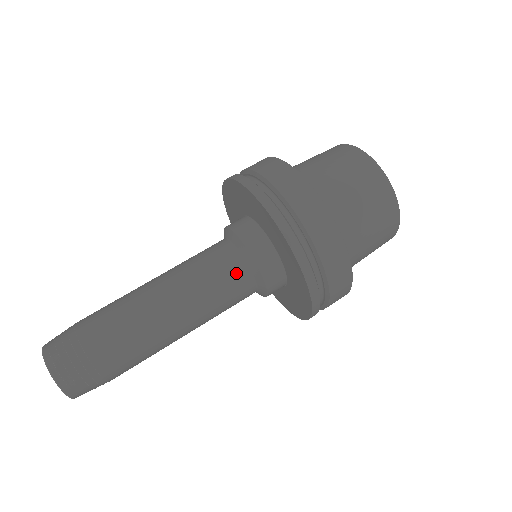
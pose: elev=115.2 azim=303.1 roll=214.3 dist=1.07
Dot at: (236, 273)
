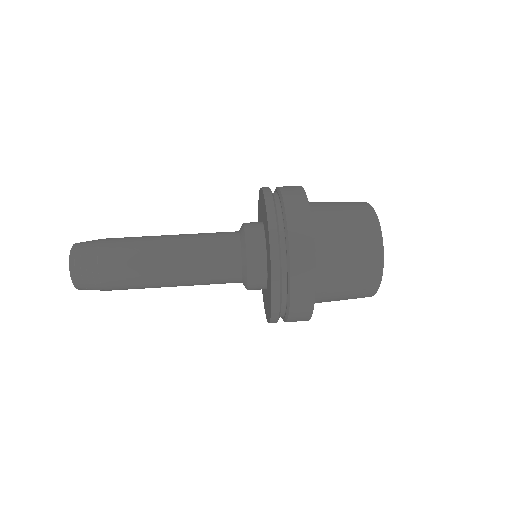
Dot at: (229, 253)
